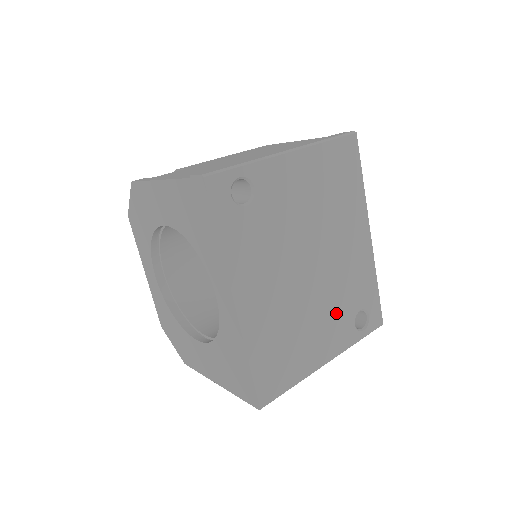
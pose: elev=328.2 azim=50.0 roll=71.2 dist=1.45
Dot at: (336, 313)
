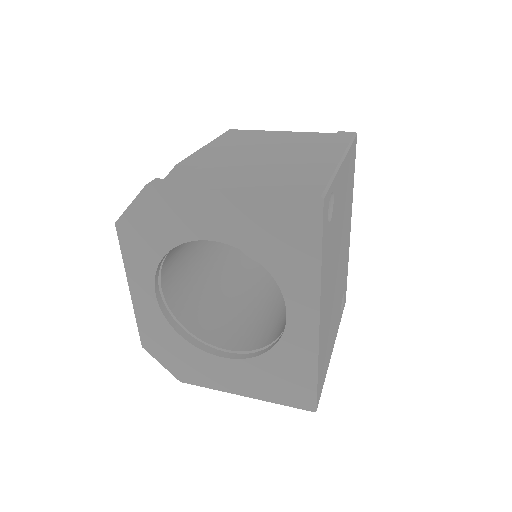
Dot at: (338, 303)
